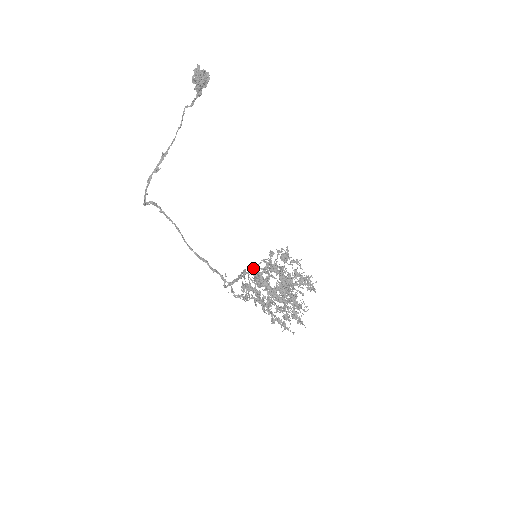
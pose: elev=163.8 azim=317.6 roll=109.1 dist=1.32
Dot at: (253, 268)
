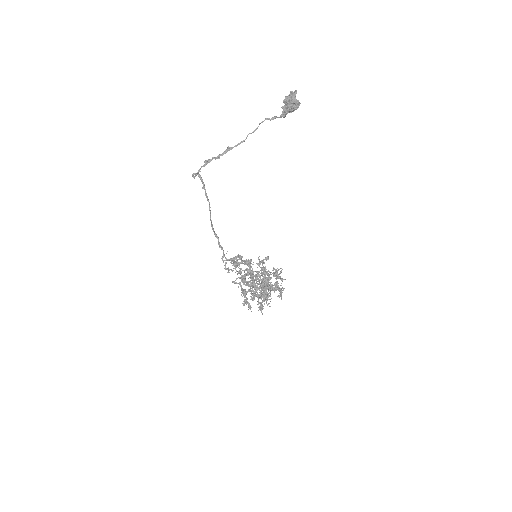
Dot at: occluded
